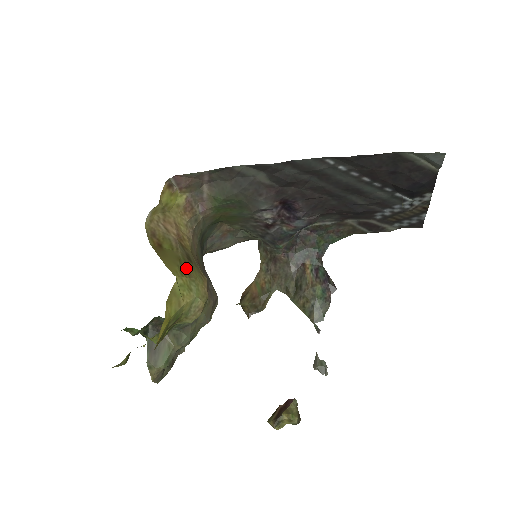
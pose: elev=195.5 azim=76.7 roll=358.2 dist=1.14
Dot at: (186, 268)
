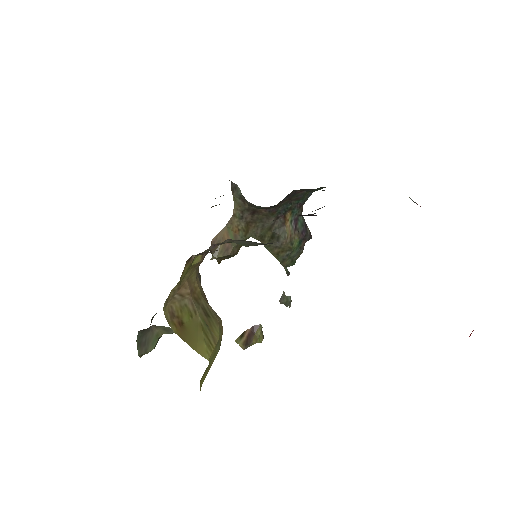
Dot at: (209, 334)
